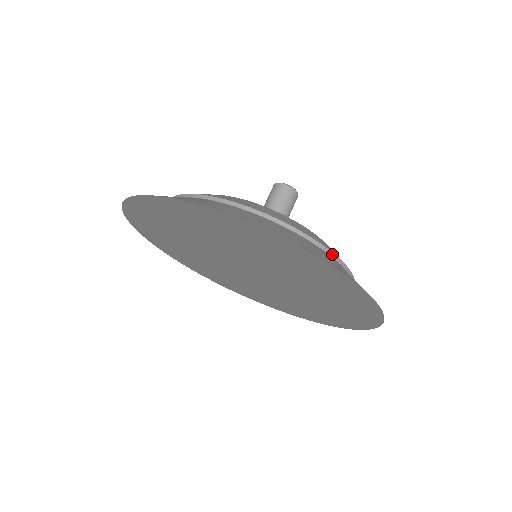
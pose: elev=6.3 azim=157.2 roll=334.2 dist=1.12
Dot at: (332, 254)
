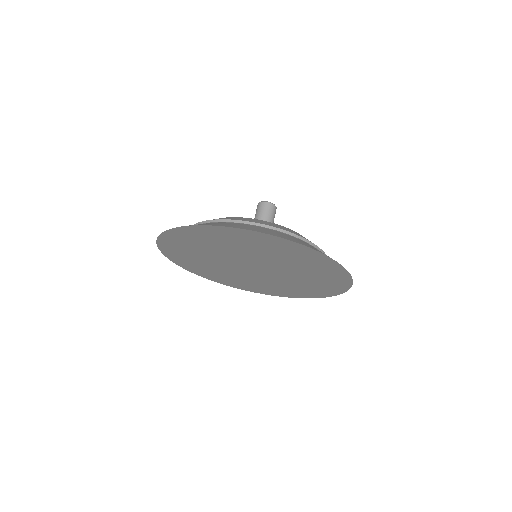
Dot at: (243, 222)
